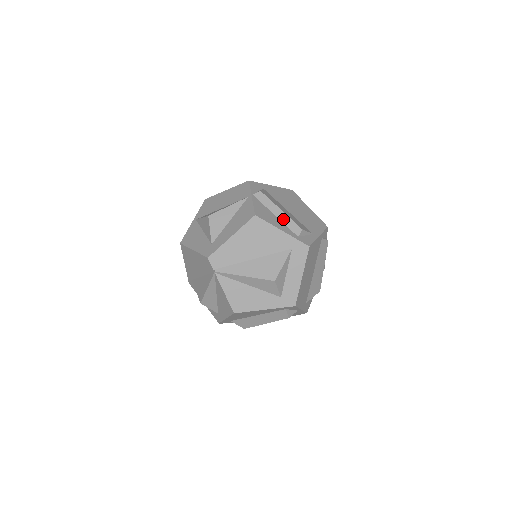
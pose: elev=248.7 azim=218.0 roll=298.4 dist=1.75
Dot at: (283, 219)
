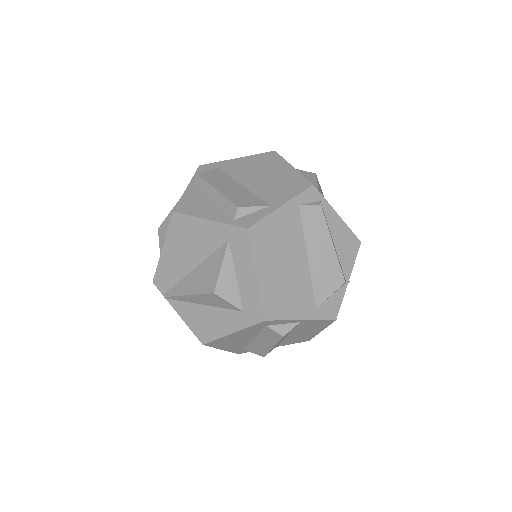
Dot at: (218, 202)
